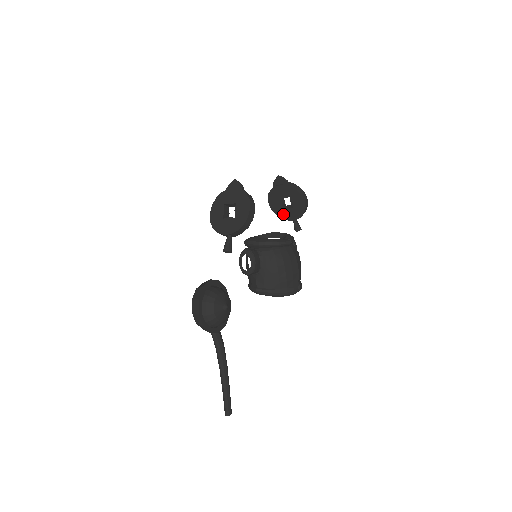
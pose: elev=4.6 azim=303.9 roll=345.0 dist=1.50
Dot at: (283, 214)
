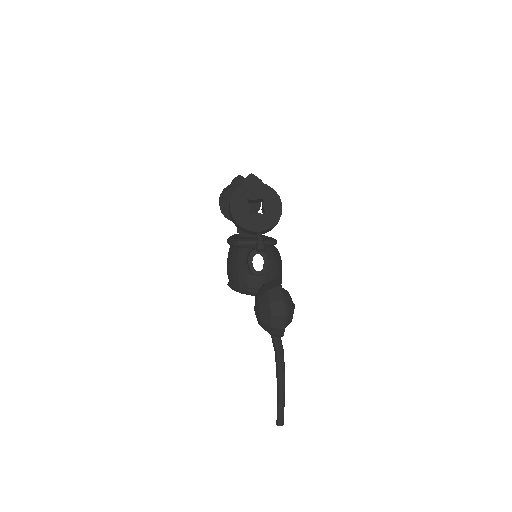
Dot at: occluded
